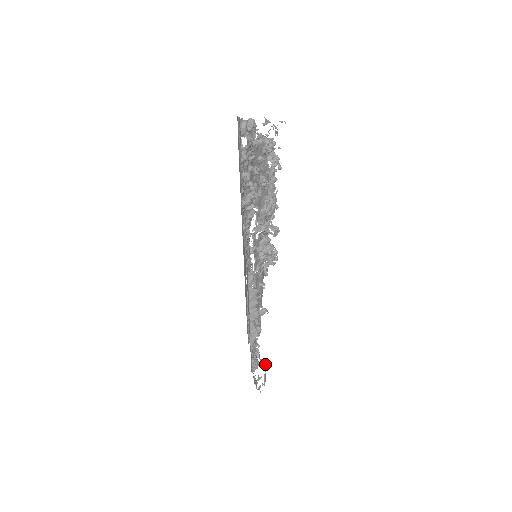
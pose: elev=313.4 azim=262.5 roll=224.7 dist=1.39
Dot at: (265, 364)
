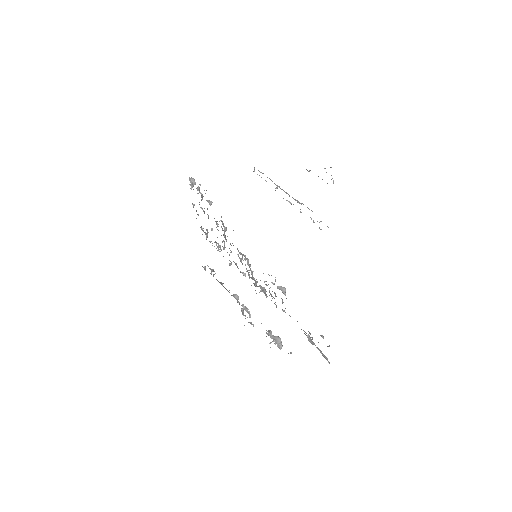
Dot at: occluded
